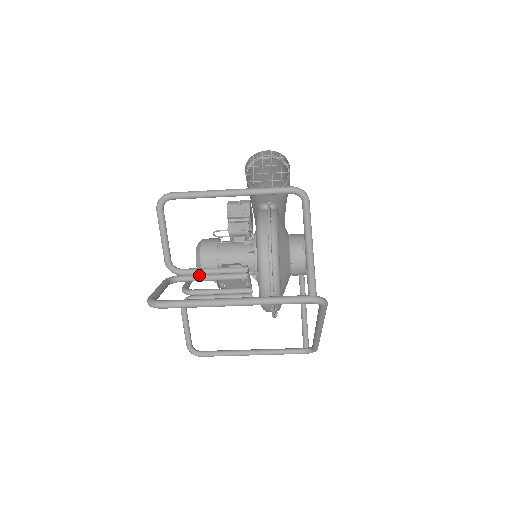
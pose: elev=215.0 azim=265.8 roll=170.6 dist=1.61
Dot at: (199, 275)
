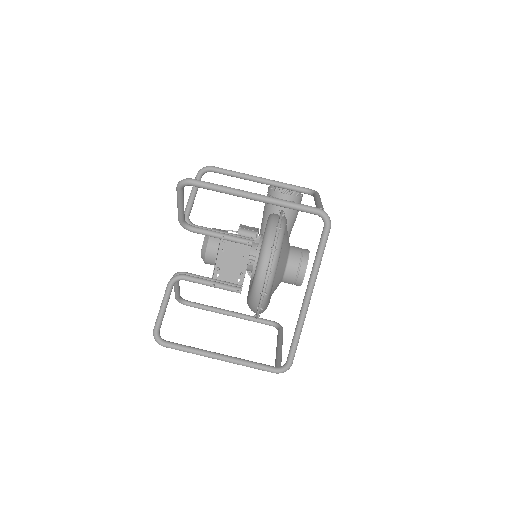
Dot at: (210, 230)
